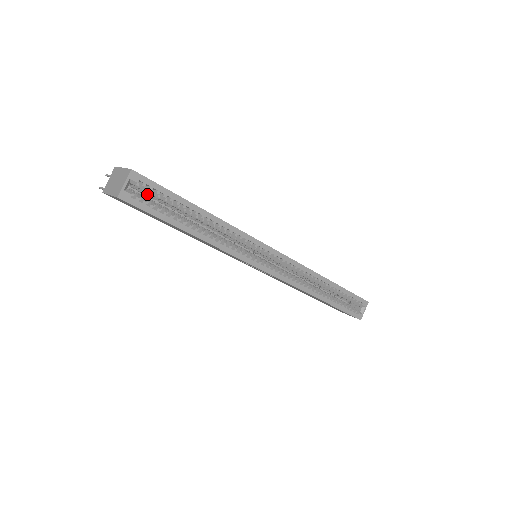
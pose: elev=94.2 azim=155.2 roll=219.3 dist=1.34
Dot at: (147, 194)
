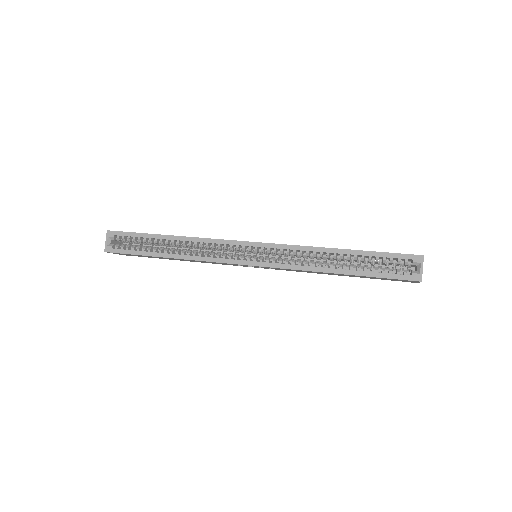
Dot at: (128, 242)
